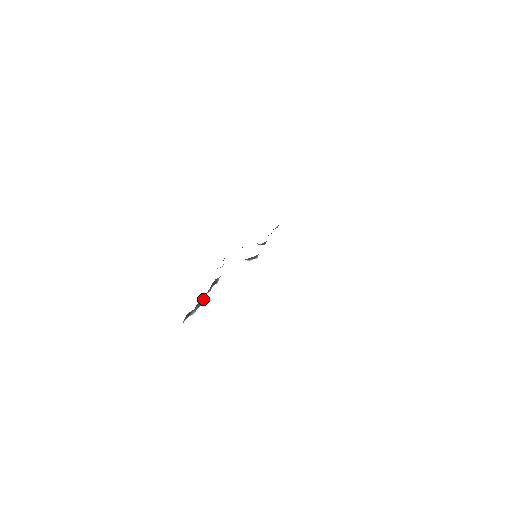
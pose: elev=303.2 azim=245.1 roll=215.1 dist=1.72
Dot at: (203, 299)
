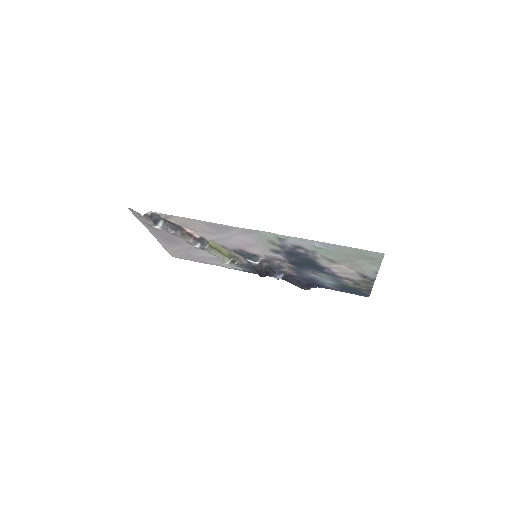
Dot at: (179, 232)
